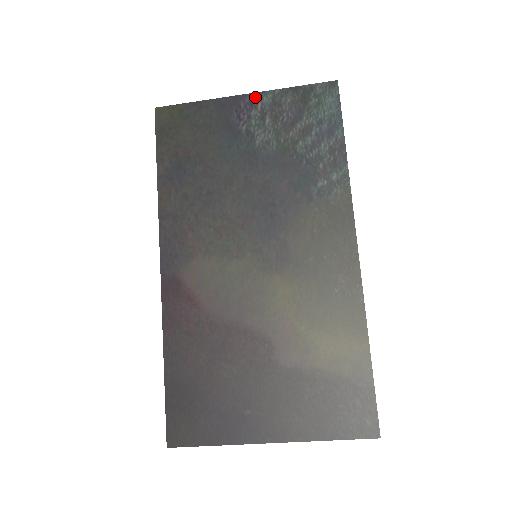
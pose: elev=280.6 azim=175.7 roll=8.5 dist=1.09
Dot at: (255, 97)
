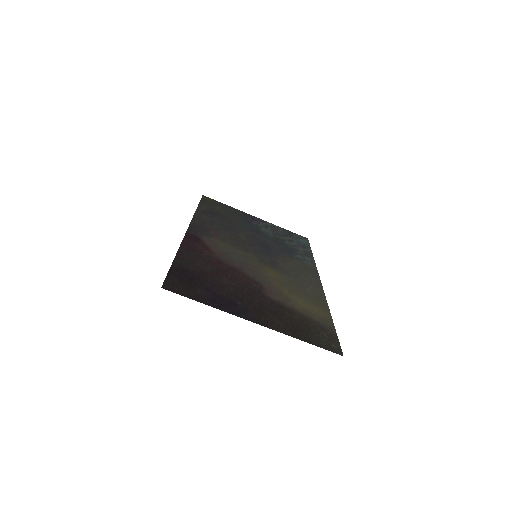
Dot at: (263, 221)
